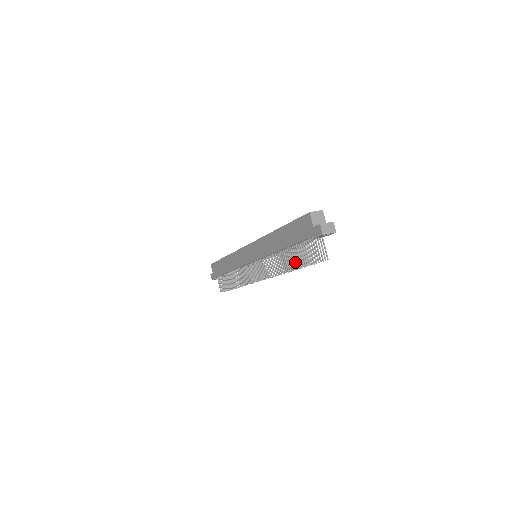
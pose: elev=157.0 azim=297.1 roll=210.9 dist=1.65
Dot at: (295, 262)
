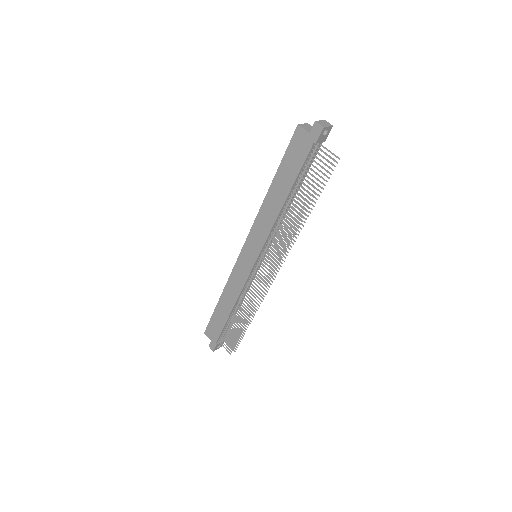
Dot at: occluded
